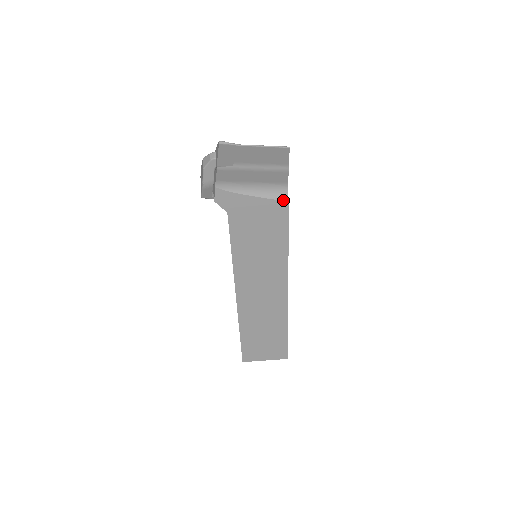
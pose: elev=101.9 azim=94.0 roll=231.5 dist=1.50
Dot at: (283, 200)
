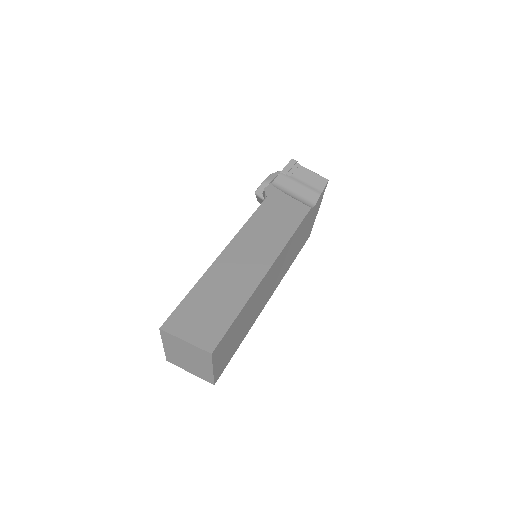
Dot at: (308, 206)
